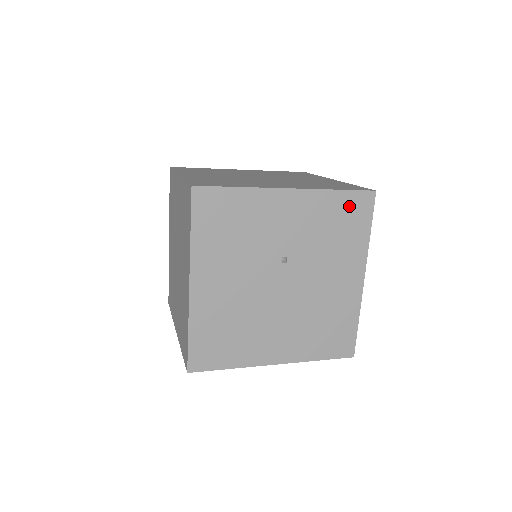
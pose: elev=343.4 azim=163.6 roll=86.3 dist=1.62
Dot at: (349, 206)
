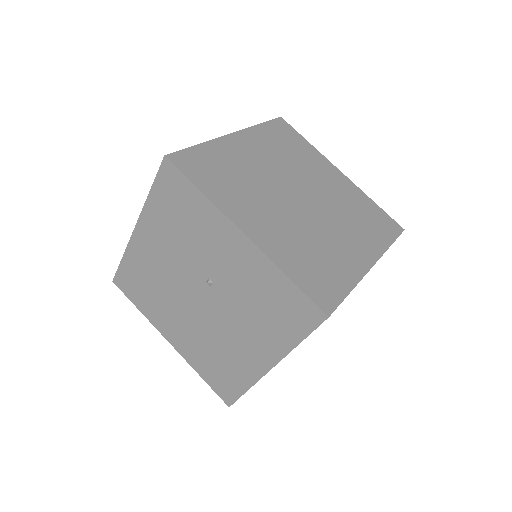
Dot at: (292, 302)
